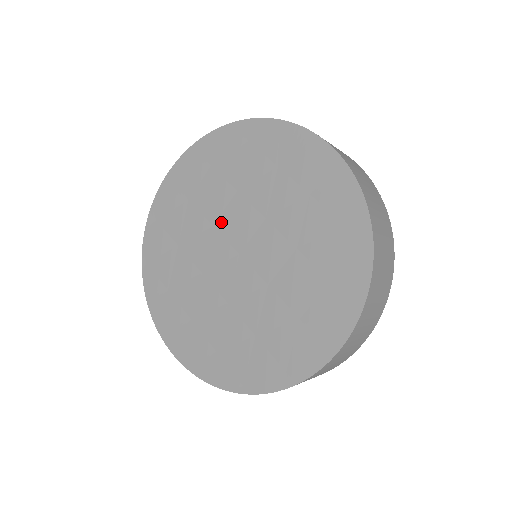
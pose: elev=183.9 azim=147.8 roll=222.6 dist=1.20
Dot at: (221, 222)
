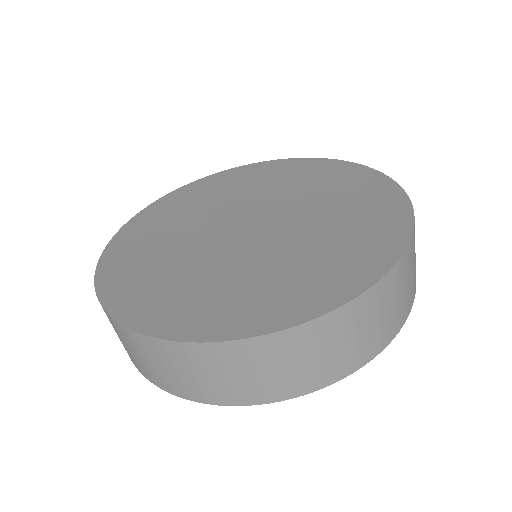
Dot at: (209, 225)
